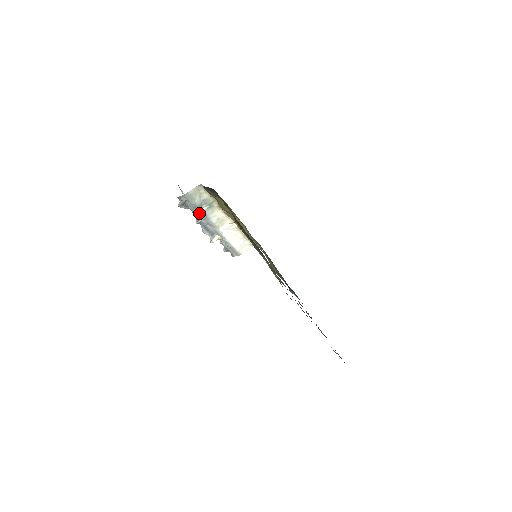
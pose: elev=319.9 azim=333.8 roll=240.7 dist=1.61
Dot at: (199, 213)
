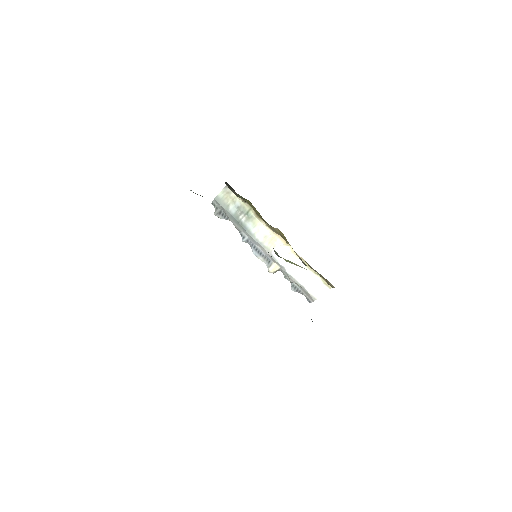
Dot at: (239, 225)
